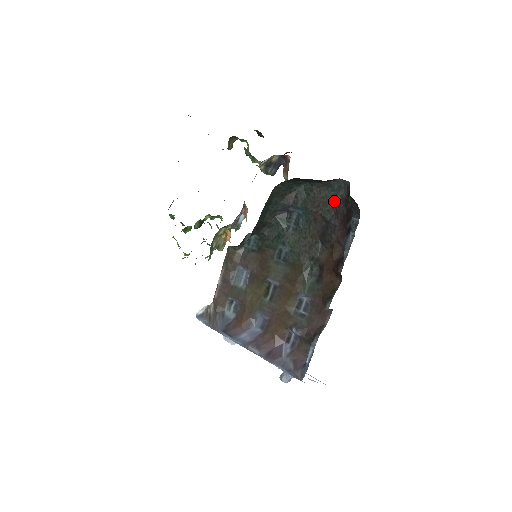
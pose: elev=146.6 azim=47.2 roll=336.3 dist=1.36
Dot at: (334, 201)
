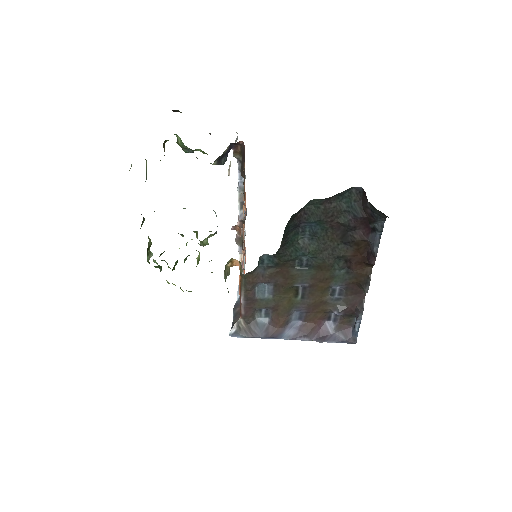
Dot at: (348, 207)
